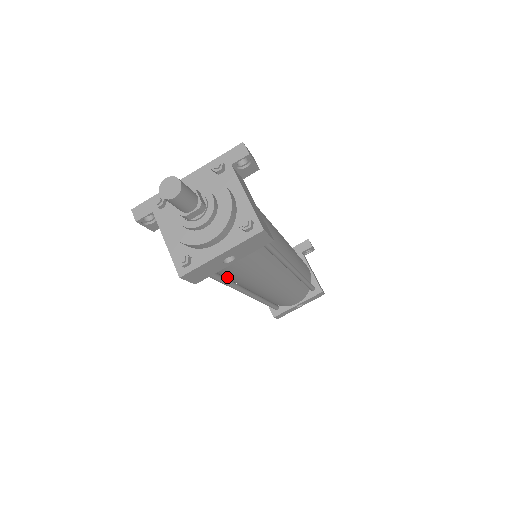
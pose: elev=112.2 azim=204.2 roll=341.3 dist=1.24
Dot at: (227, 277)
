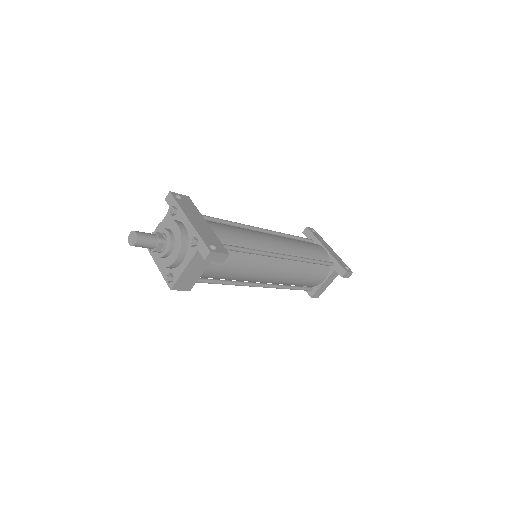
Dot at: occluded
